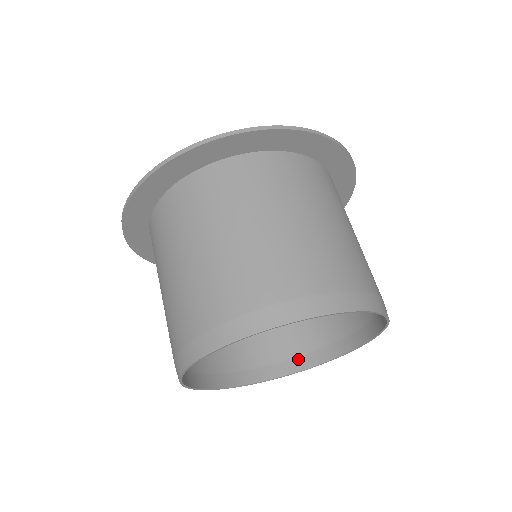
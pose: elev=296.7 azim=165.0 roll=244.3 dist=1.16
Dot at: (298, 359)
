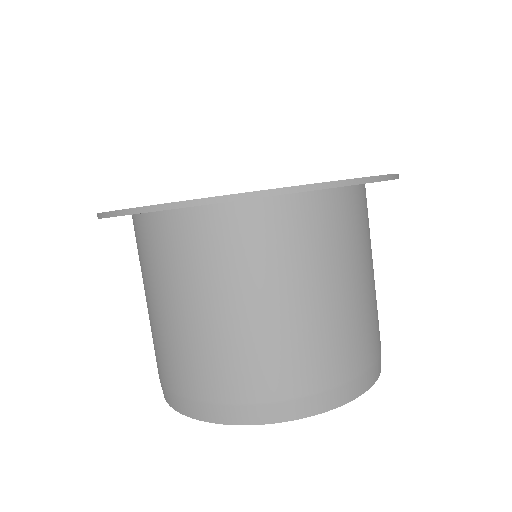
Dot at: occluded
